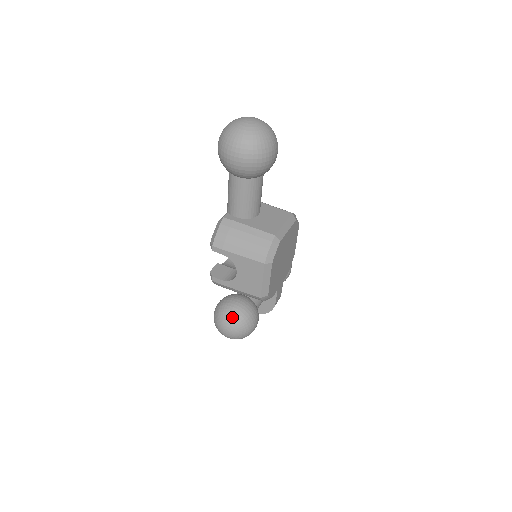
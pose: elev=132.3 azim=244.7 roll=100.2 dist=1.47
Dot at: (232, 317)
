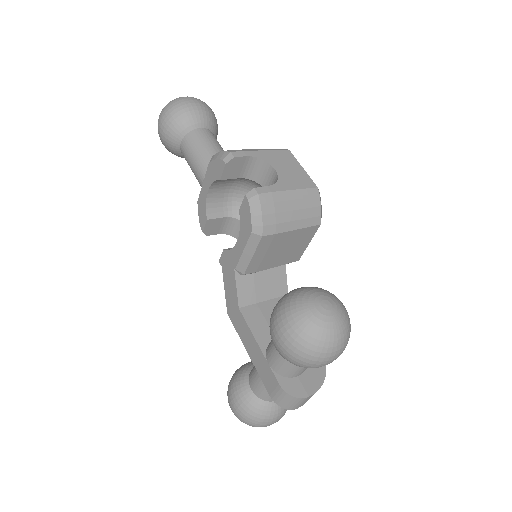
Dot at: (311, 287)
